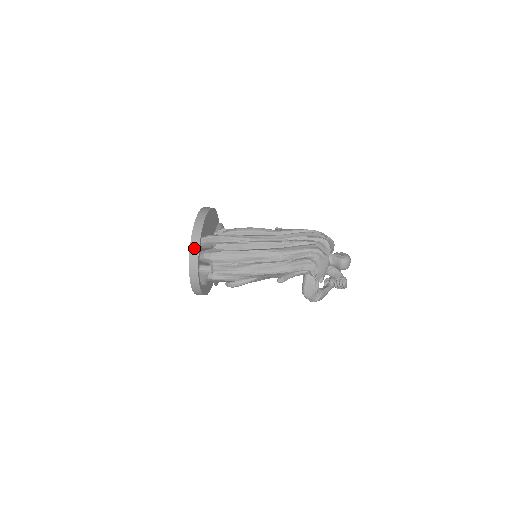
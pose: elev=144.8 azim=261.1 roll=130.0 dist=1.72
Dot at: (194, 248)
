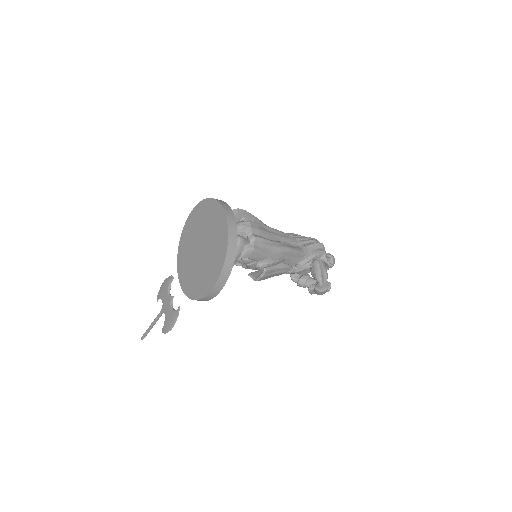
Dot at: (230, 216)
